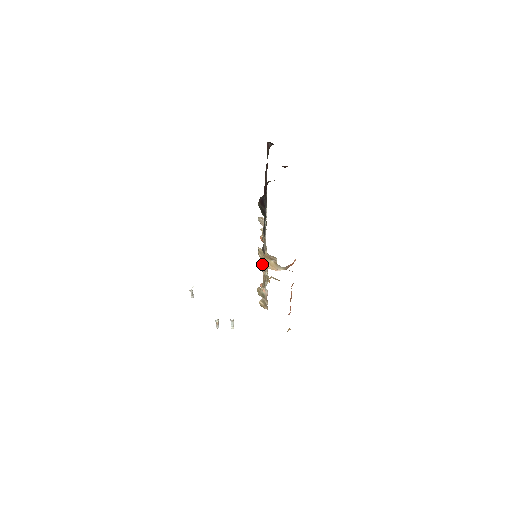
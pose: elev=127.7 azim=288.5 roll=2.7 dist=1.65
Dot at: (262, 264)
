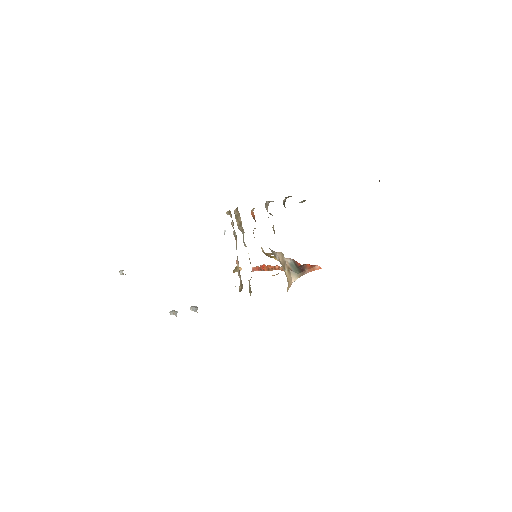
Dot at: (243, 239)
